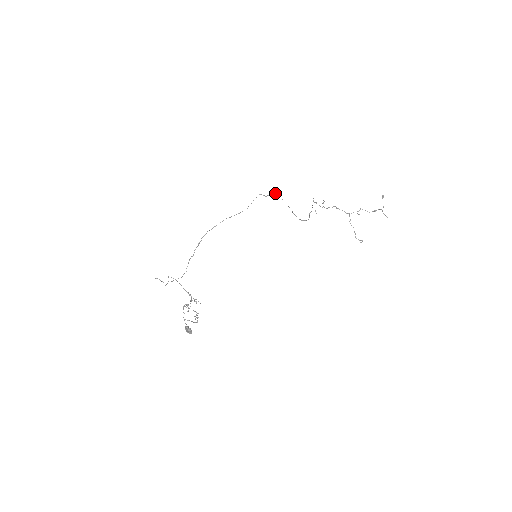
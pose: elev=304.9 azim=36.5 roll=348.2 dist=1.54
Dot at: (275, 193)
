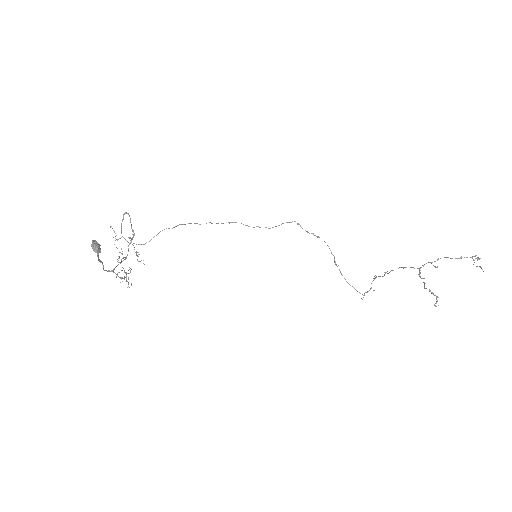
Dot at: (317, 236)
